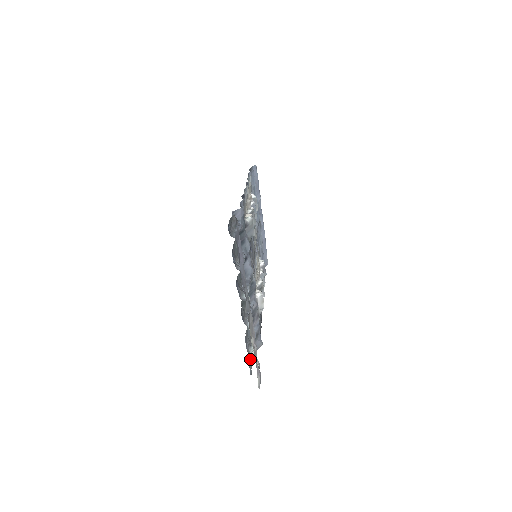
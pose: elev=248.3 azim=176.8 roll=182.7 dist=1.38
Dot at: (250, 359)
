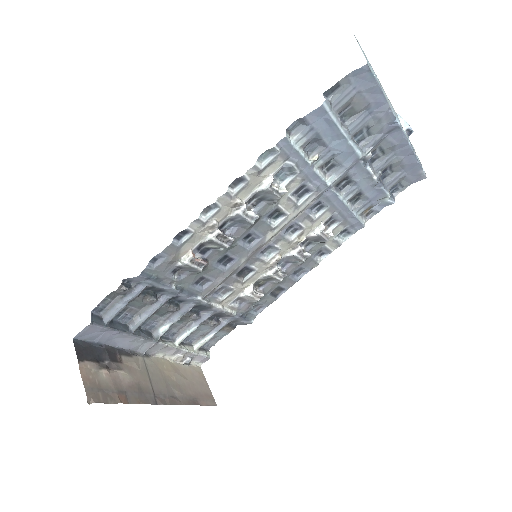
Dot at: (214, 337)
